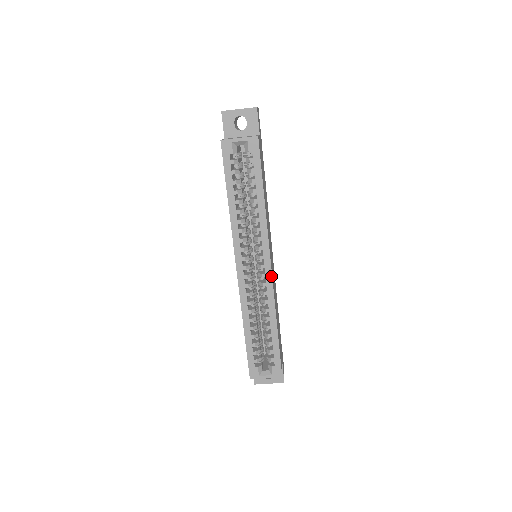
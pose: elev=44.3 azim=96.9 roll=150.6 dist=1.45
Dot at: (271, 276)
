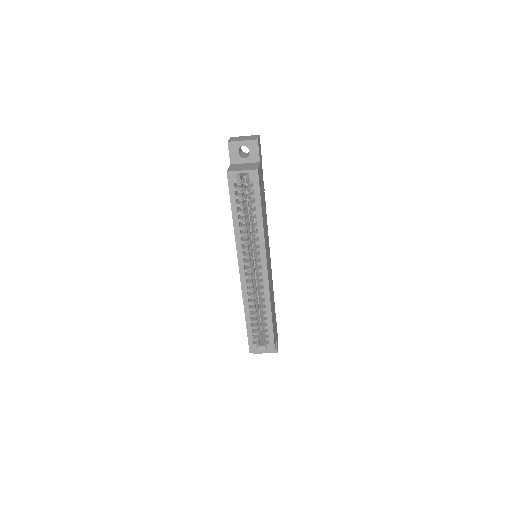
Dot at: (267, 277)
